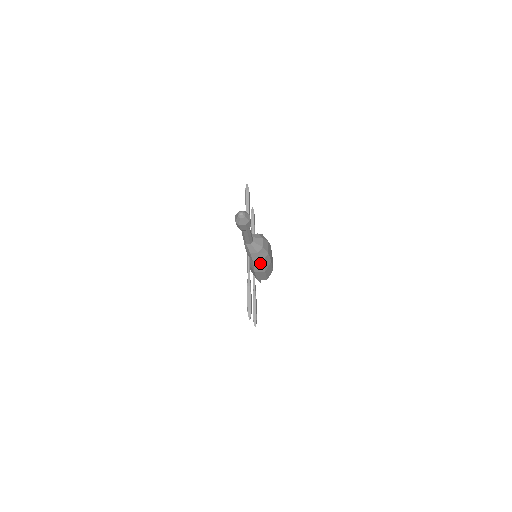
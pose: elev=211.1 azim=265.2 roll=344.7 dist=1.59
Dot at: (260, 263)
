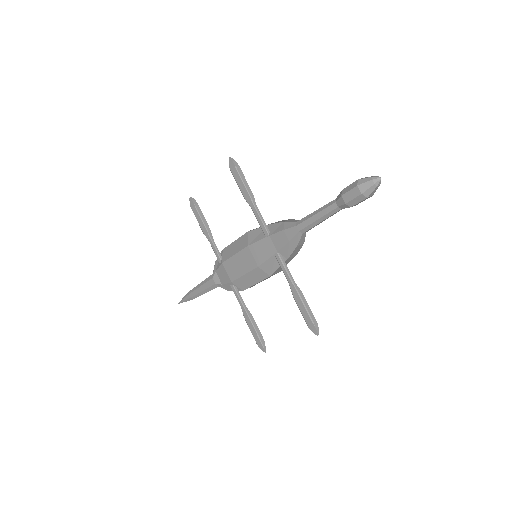
Dot at: (290, 260)
